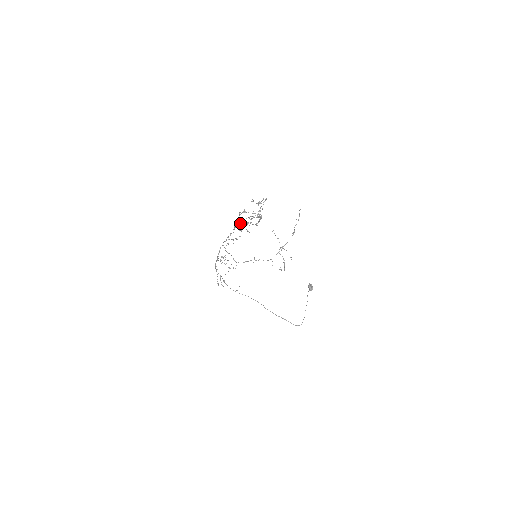
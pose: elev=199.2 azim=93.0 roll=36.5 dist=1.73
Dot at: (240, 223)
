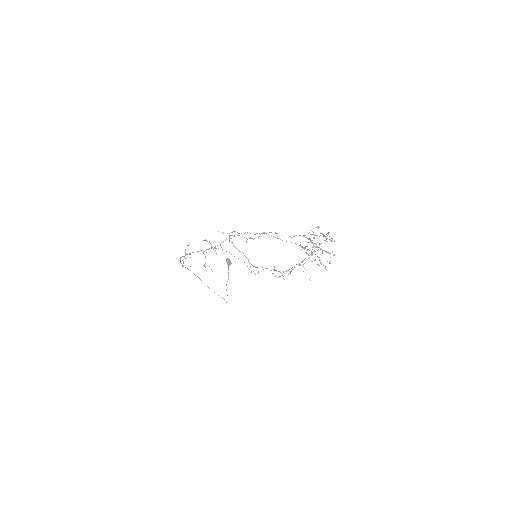
Dot at: occluded
